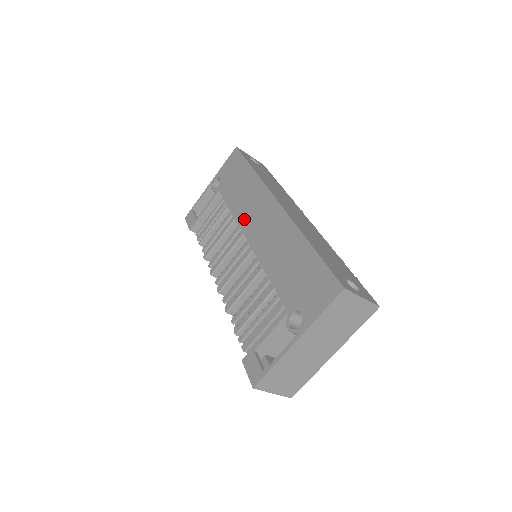
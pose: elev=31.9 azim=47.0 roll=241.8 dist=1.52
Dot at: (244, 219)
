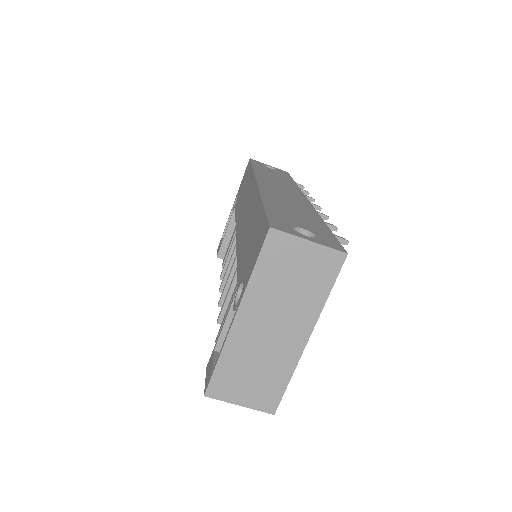
Dot at: (239, 218)
